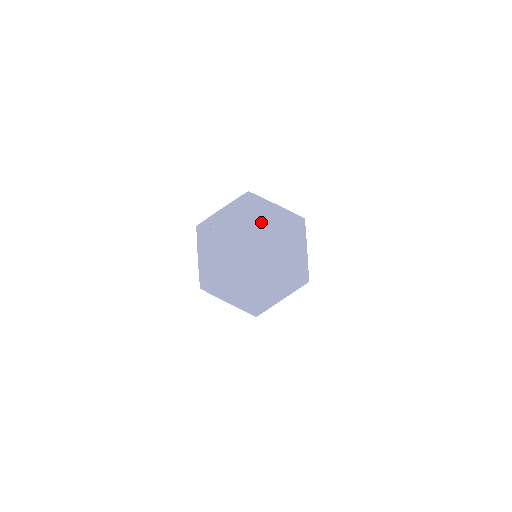
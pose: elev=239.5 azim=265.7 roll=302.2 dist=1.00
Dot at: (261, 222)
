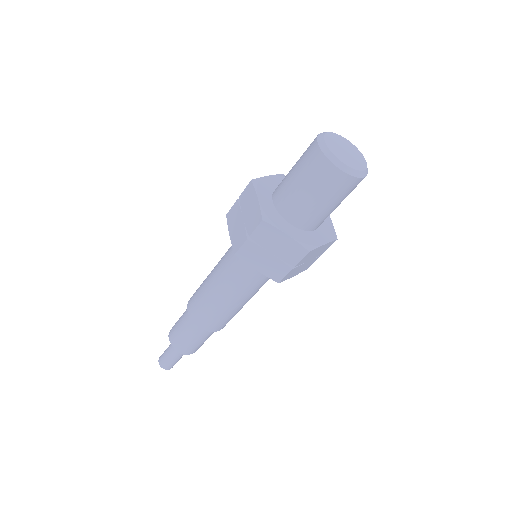
Dot at: (363, 158)
